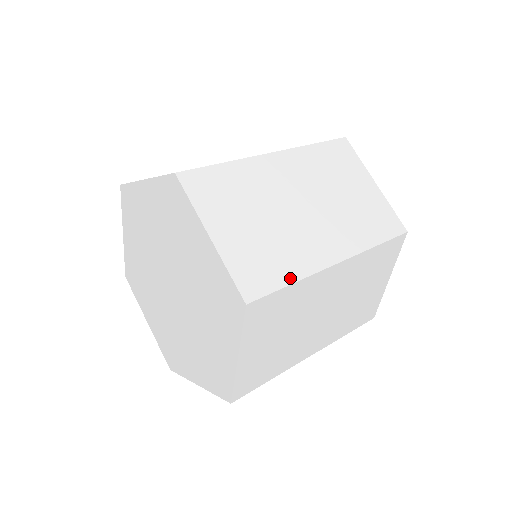
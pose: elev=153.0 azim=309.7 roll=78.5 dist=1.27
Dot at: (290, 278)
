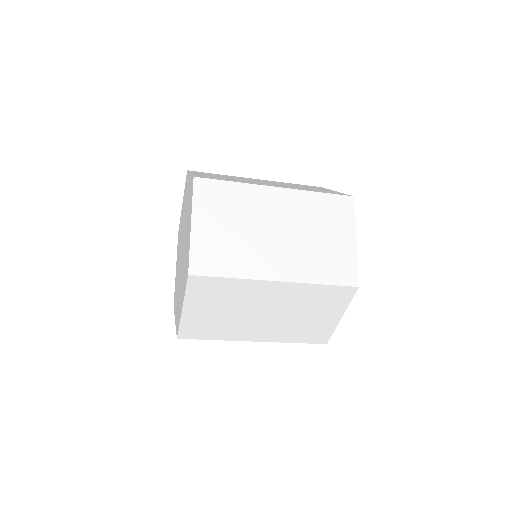
Dot at: (233, 181)
